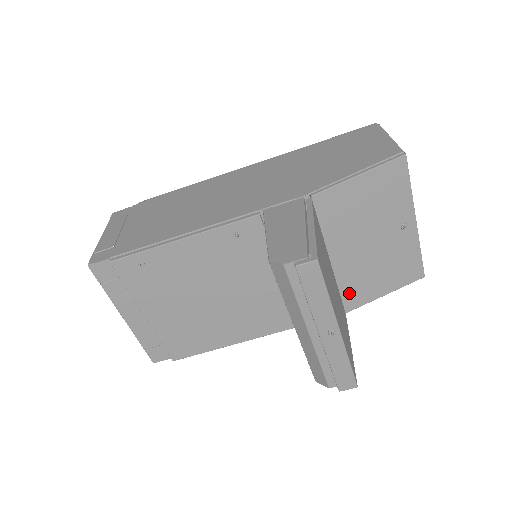
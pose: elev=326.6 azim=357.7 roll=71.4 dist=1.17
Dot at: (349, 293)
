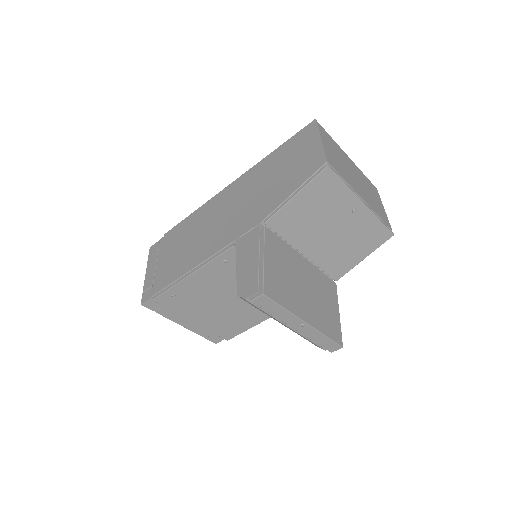
Dot at: (331, 268)
